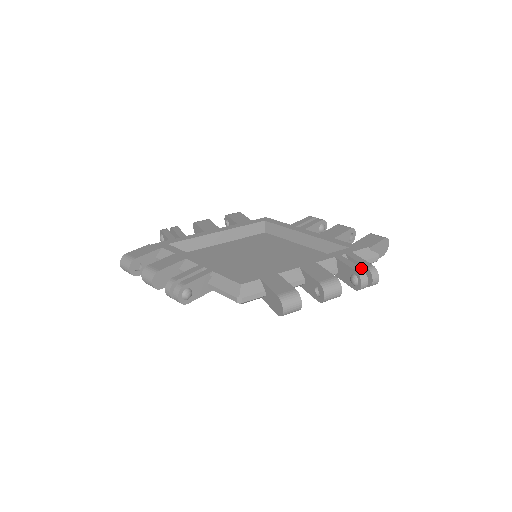
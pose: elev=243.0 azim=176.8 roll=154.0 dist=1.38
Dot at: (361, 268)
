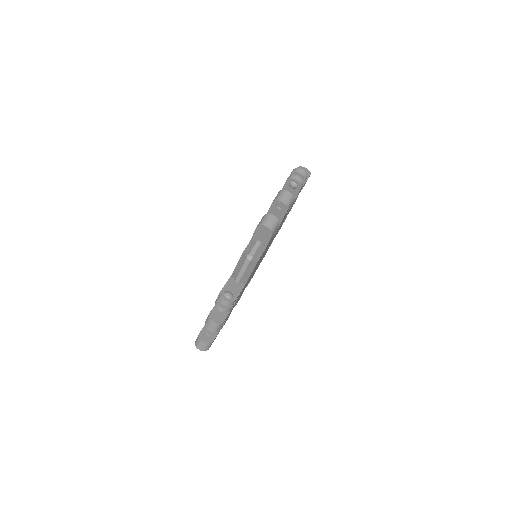
Dot at: (288, 177)
